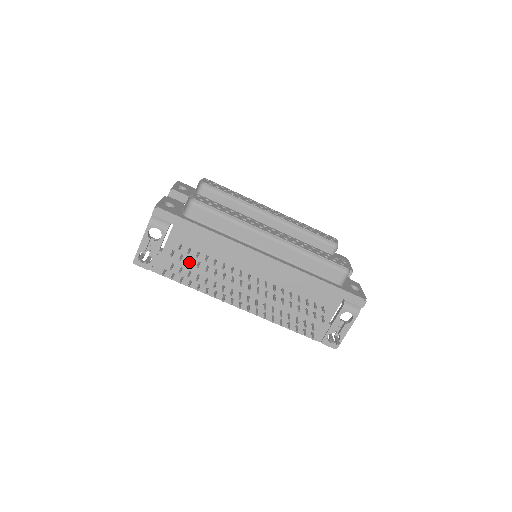
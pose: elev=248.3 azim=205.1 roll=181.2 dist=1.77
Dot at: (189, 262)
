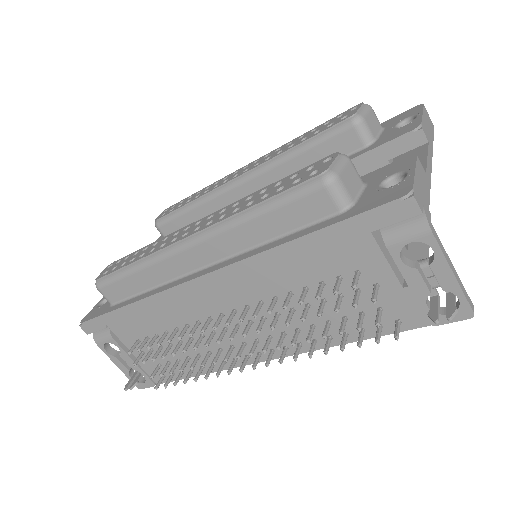
Dot at: (152, 358)
